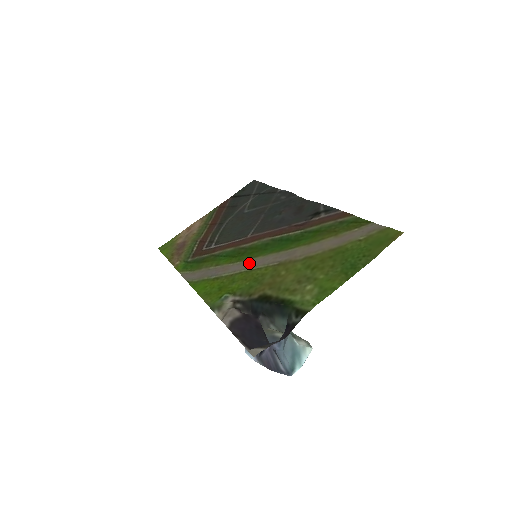
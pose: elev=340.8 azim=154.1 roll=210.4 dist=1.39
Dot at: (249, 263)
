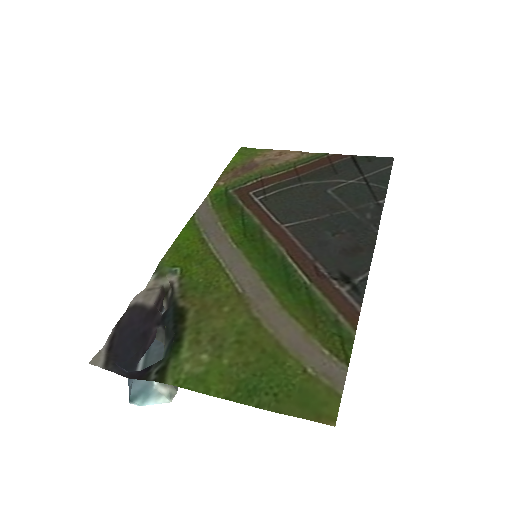
Dot at: (235, 259)
